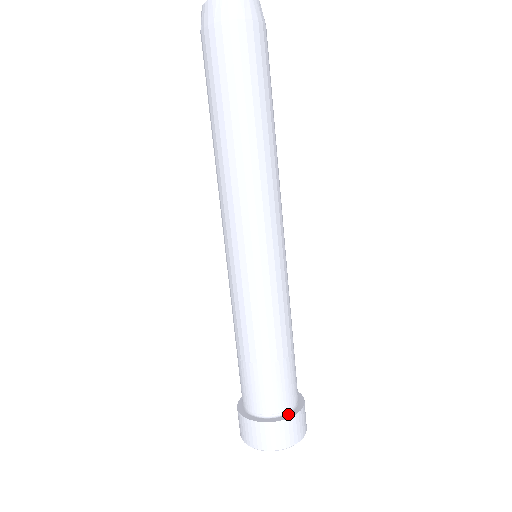
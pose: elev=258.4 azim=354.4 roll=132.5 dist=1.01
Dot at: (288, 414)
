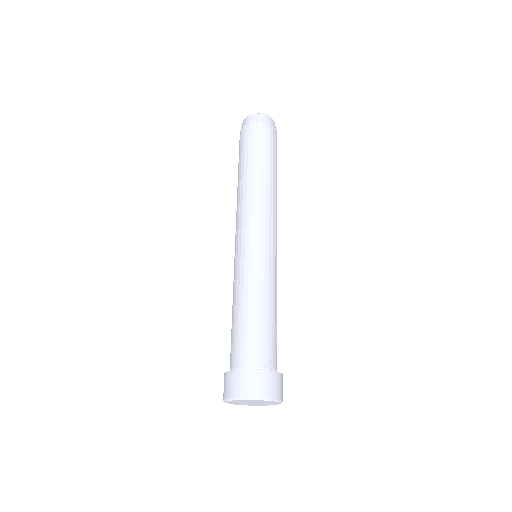
Dot at: (263, 370)
